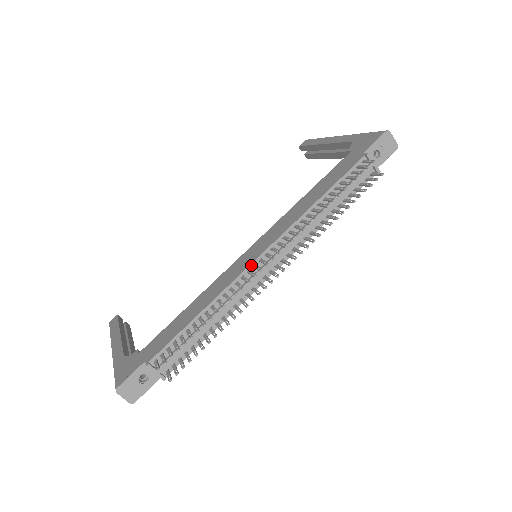
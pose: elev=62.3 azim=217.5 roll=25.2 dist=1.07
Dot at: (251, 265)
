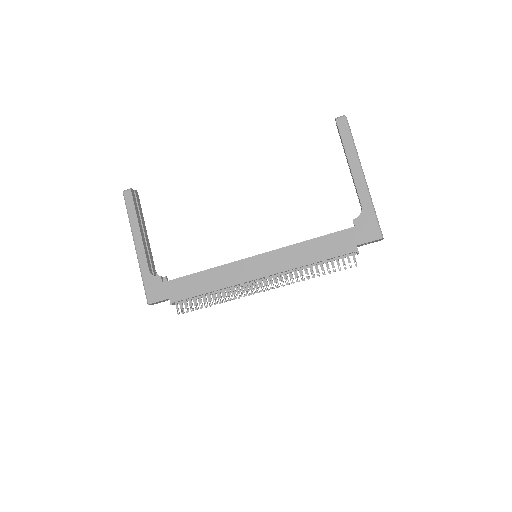
Dot at: occluded
